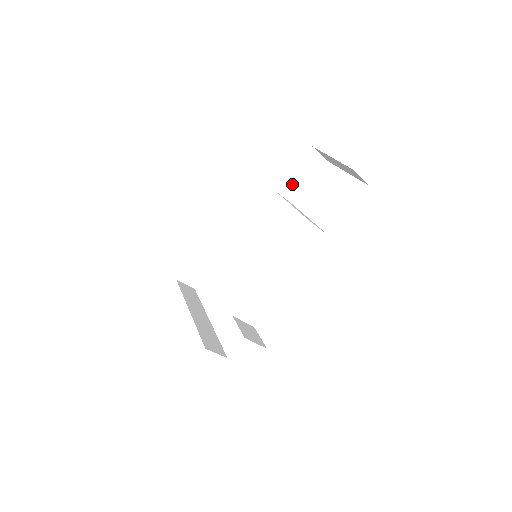
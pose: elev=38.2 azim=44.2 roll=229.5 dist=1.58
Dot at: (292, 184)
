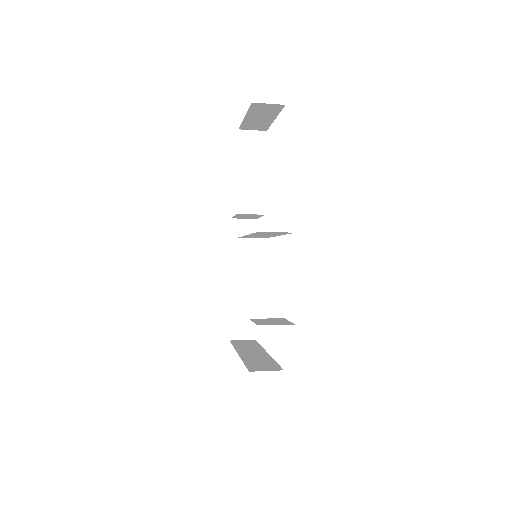
Dot at: (248, 173)
